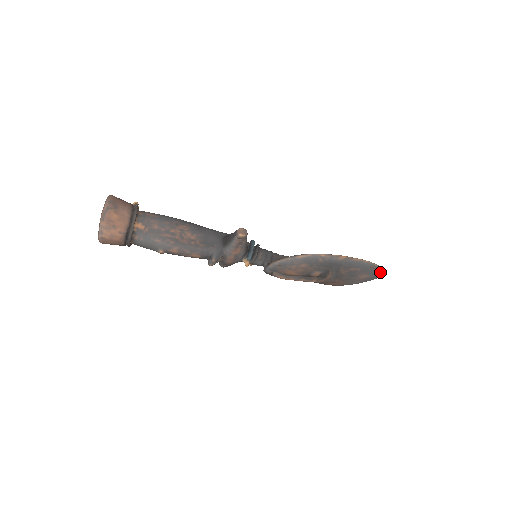
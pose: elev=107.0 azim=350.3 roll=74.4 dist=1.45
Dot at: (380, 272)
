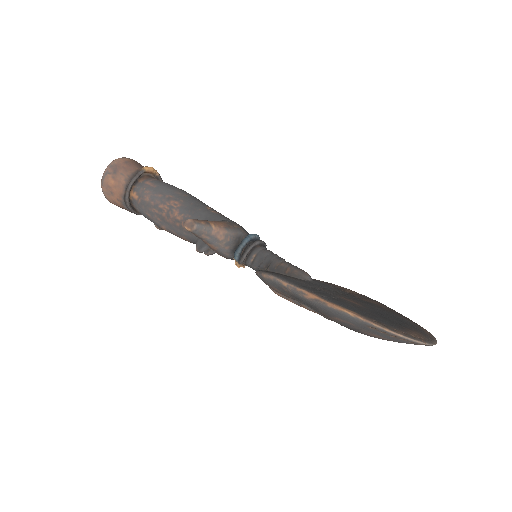
Dot at: (404, 339)
